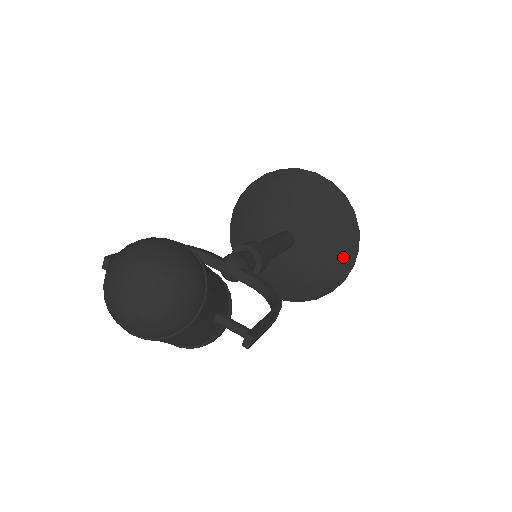
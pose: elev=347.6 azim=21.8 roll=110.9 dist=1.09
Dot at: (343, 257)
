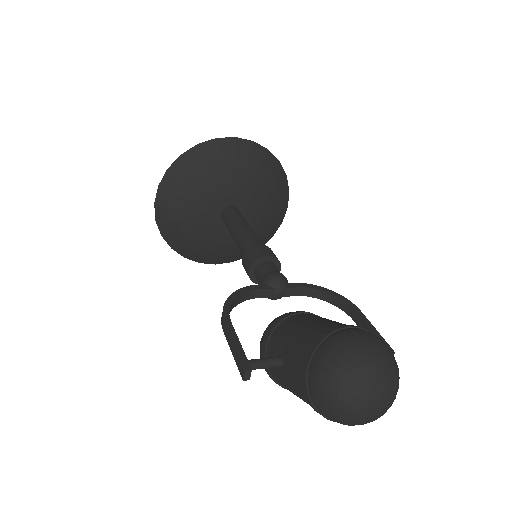
Dot at: (280, 205)
